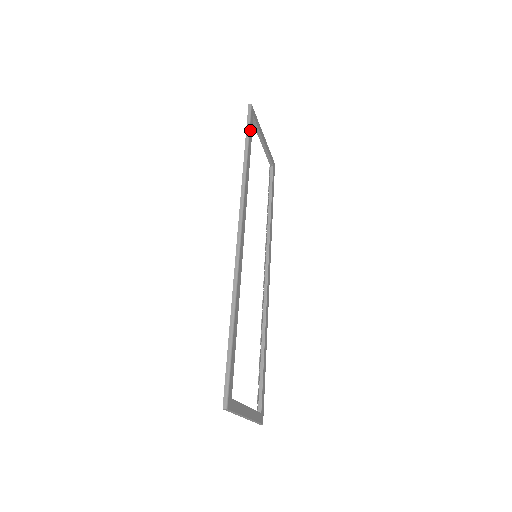
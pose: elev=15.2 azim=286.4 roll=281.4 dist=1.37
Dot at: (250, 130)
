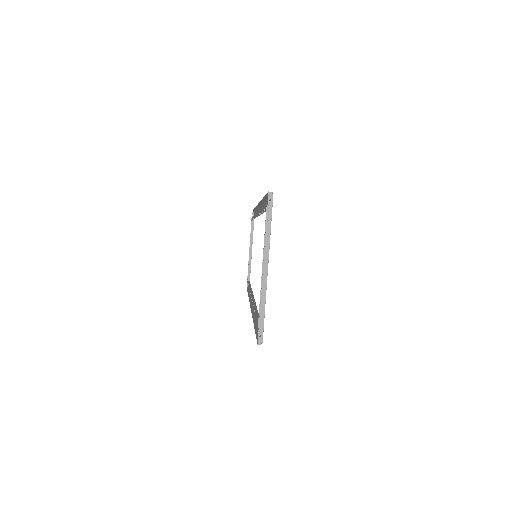
Dot at: occluded
